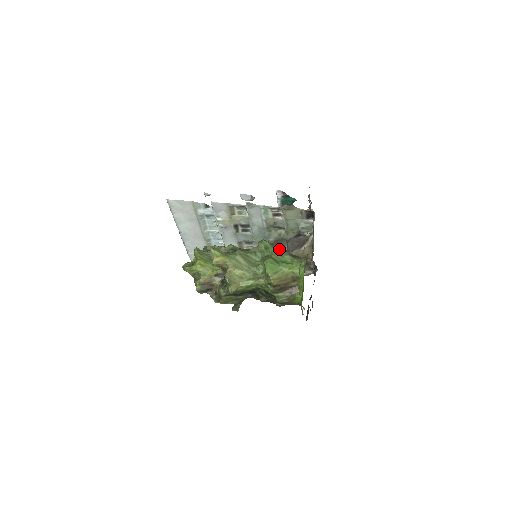
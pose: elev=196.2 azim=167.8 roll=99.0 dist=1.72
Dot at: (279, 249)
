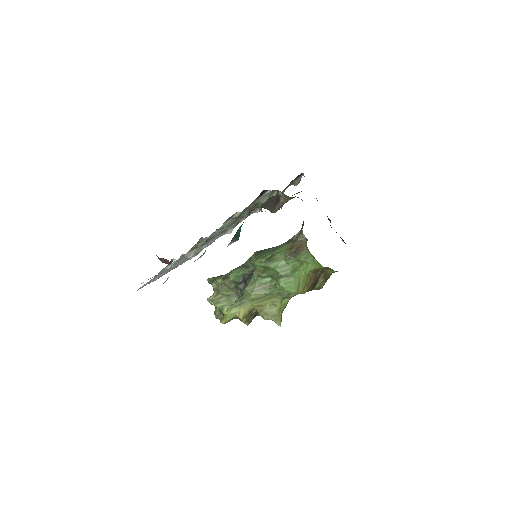
Dot at: (276, 258)
